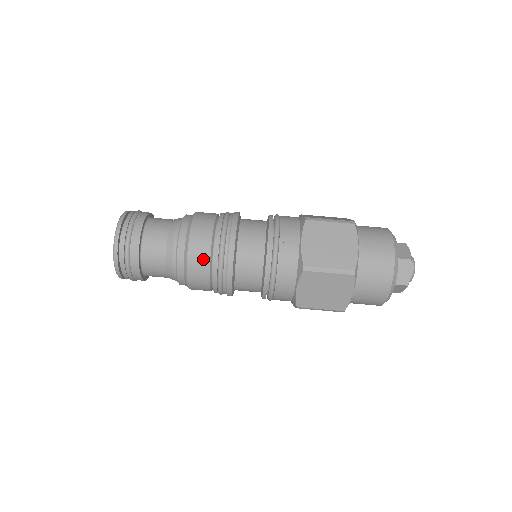
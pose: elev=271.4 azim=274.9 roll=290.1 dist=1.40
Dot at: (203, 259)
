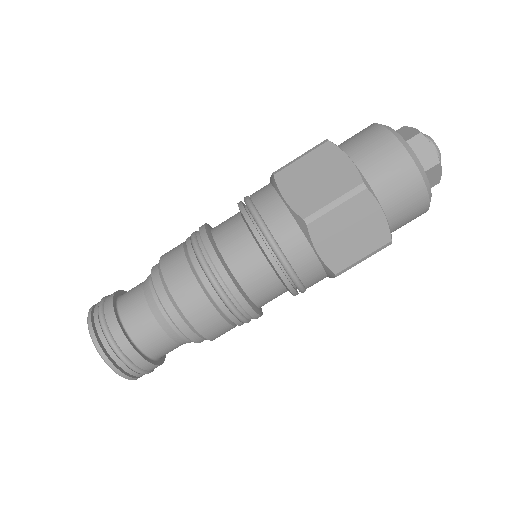
Dot at: (194, 293)
